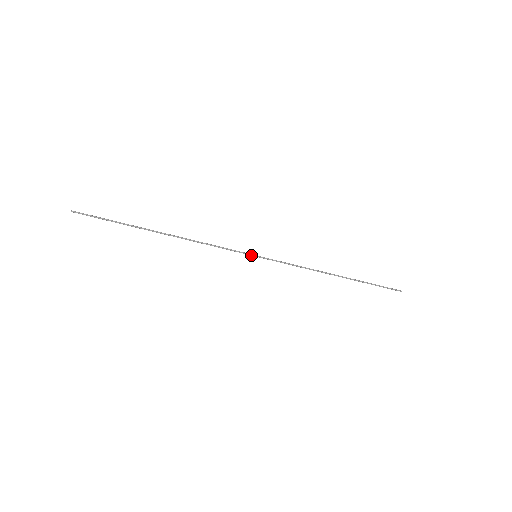
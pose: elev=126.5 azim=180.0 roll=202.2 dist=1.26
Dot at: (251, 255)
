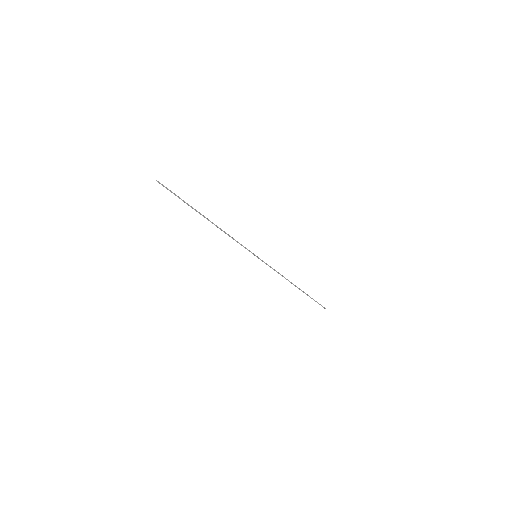
Dot at: (253, 254)
